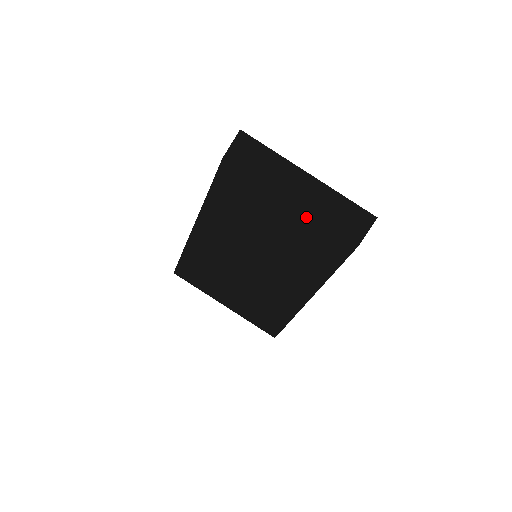
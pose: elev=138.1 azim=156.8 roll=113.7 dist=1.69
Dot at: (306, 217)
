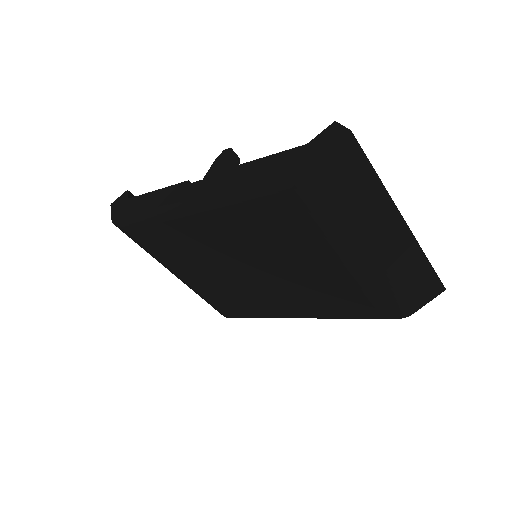
Dot at: (374, 276)
